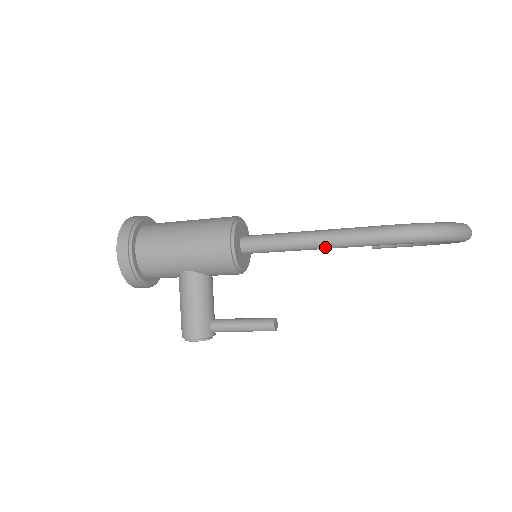
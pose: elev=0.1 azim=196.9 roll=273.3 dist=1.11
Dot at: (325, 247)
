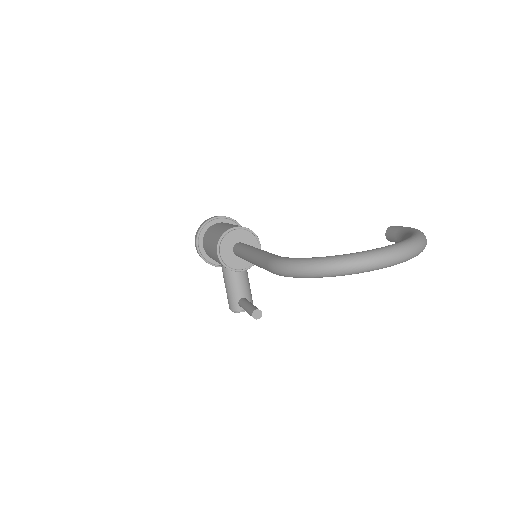
Dot at: (256, 265)
